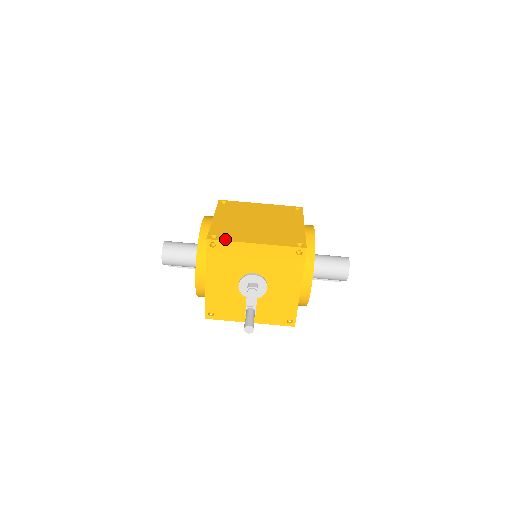
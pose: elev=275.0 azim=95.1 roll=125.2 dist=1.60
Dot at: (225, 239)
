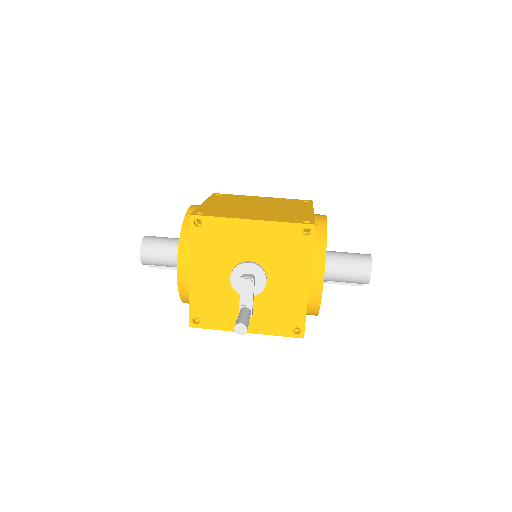
Dot at: (213, 215)
